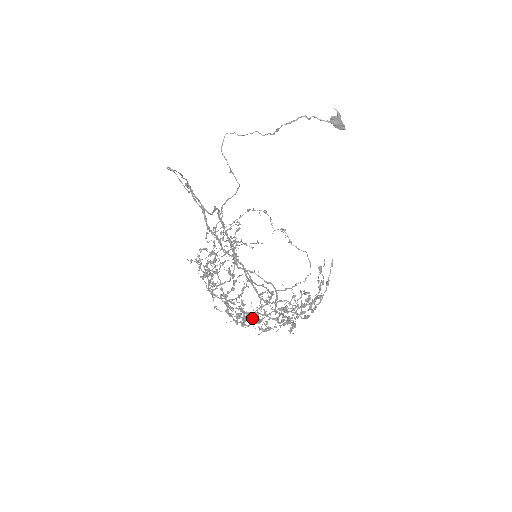
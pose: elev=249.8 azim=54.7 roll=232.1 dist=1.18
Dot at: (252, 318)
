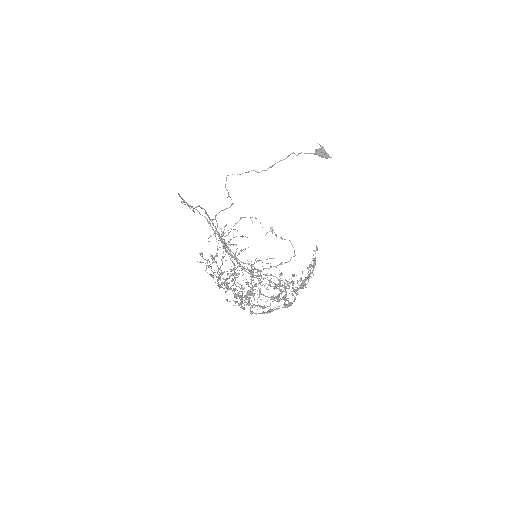
Dot at: (246, 293)
